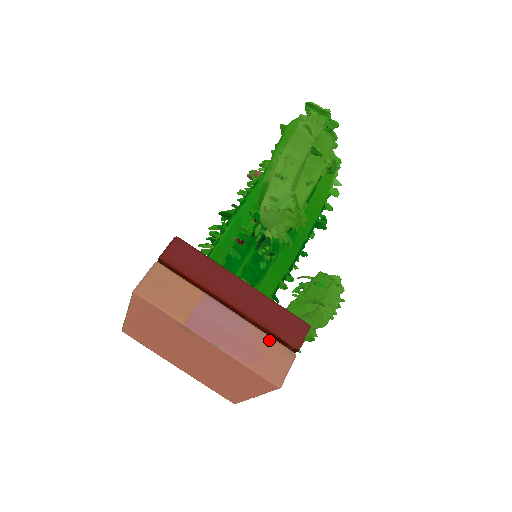
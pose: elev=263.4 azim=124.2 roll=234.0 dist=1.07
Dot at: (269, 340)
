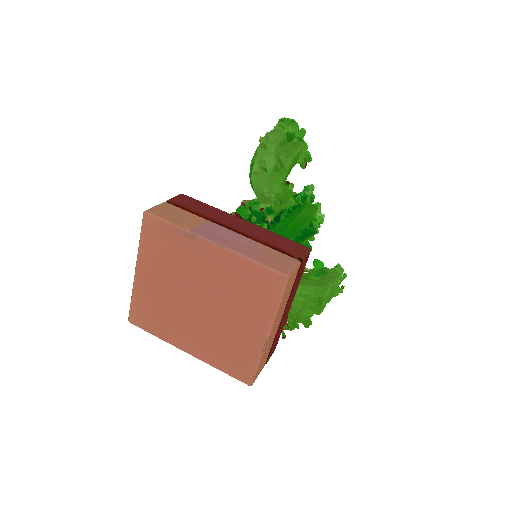
Dot at: (272, 250)
